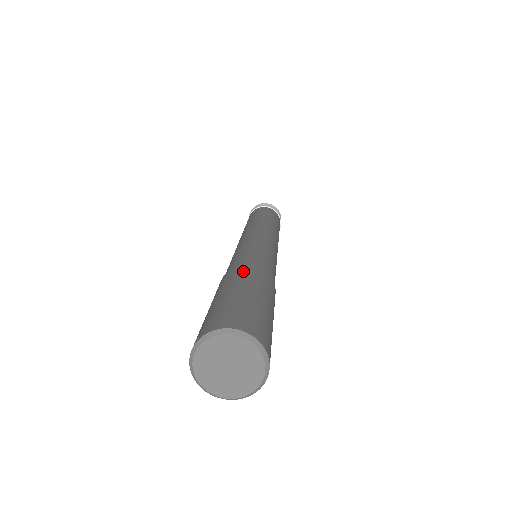
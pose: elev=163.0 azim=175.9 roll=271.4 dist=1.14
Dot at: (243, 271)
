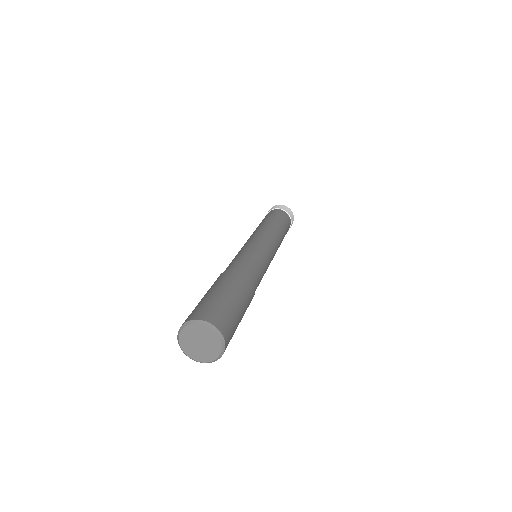
Dot at: (242, 279)
